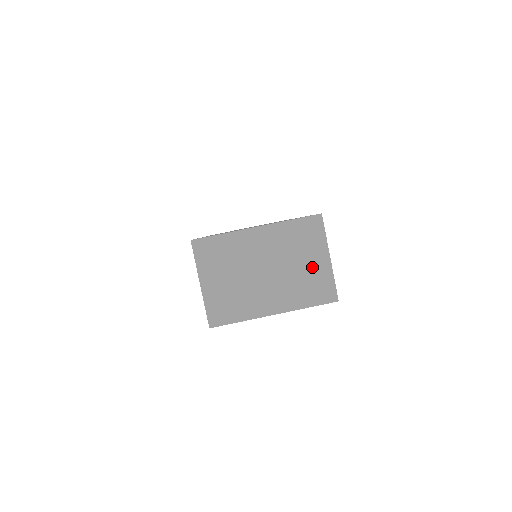
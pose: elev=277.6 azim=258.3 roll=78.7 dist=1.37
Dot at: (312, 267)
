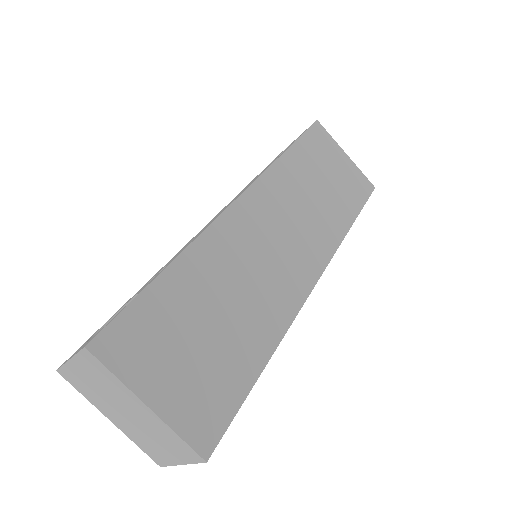
Dot at: (163, 450)
